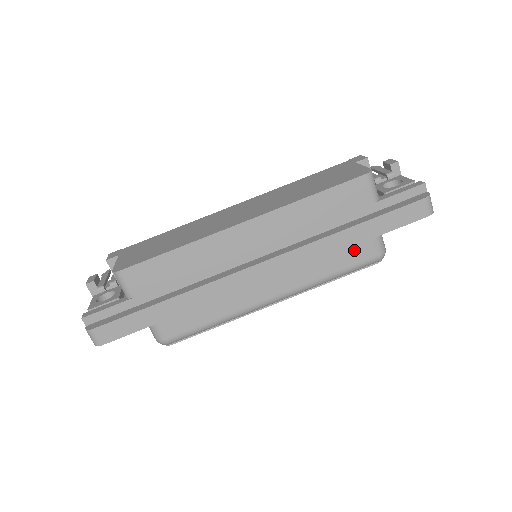
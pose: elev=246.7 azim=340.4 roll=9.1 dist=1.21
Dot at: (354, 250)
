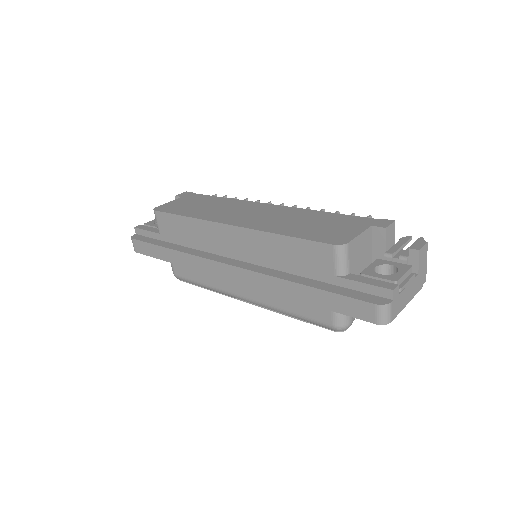
Dot at: (312, 305)
